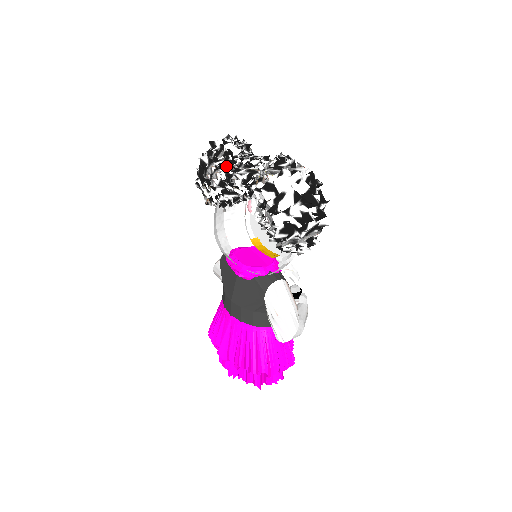
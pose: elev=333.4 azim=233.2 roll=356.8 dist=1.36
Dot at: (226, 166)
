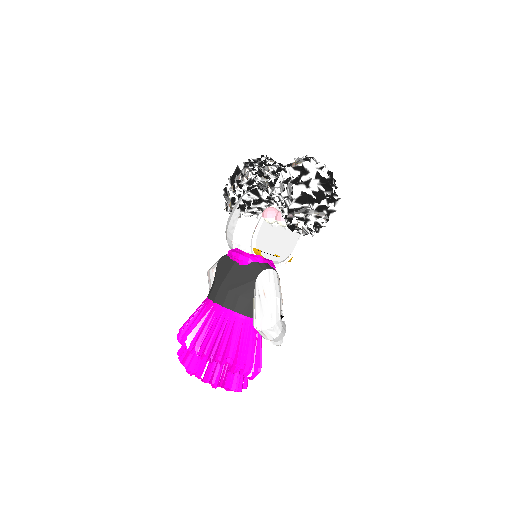
Dot at: occluded
